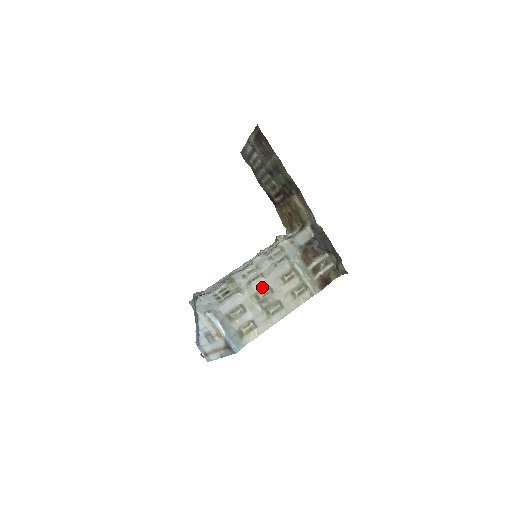
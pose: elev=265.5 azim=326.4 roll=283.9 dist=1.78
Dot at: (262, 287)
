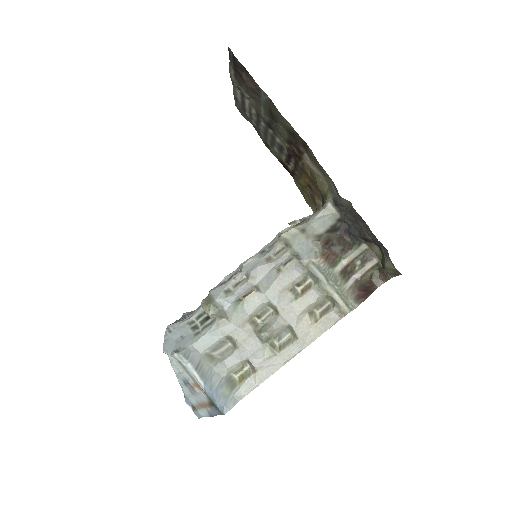
Dot at: (260, 307)
